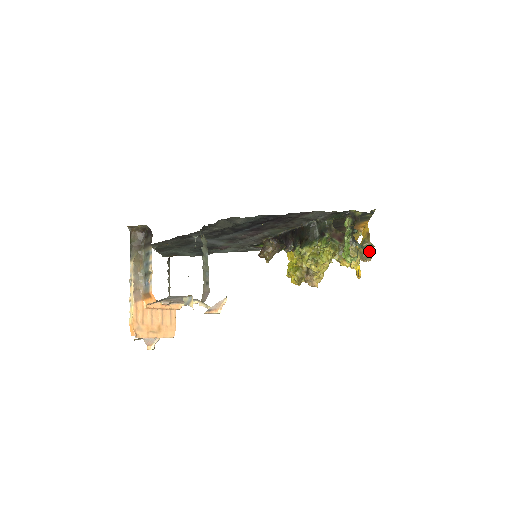
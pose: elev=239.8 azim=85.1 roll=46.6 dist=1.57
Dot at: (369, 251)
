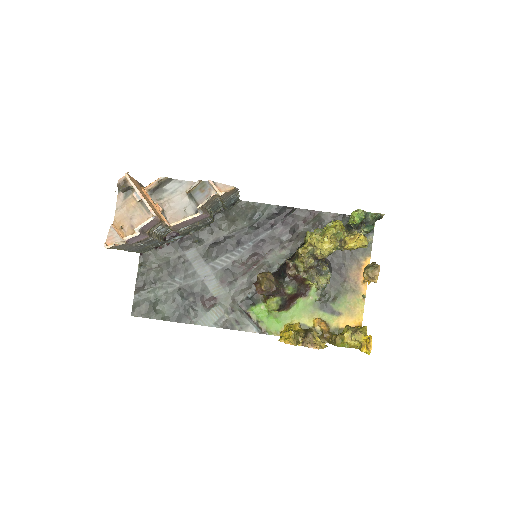
Dot at: (376, 264)
